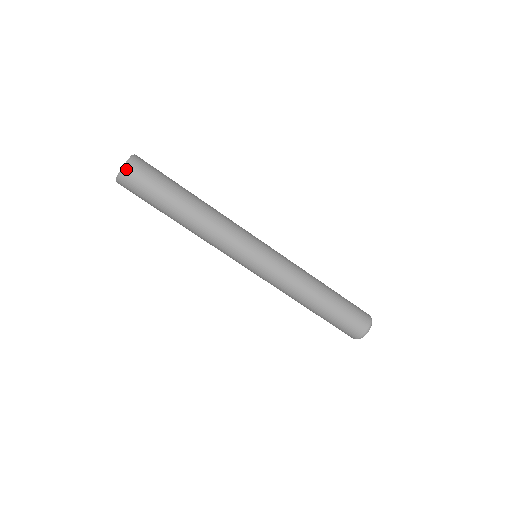
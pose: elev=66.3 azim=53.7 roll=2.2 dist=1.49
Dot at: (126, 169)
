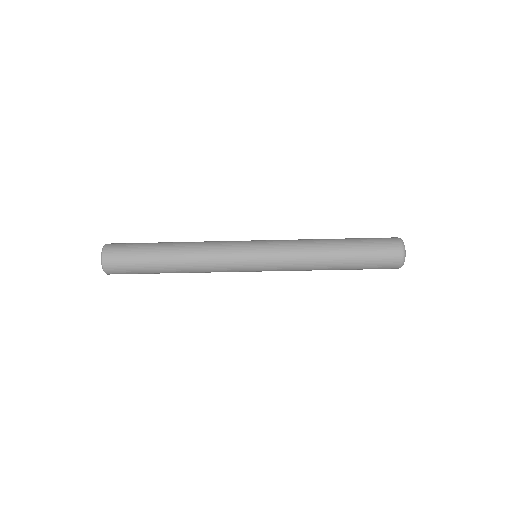
Dot at: (104, 256)
